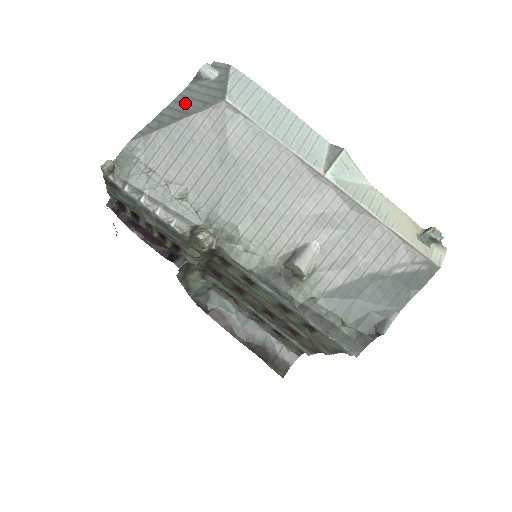
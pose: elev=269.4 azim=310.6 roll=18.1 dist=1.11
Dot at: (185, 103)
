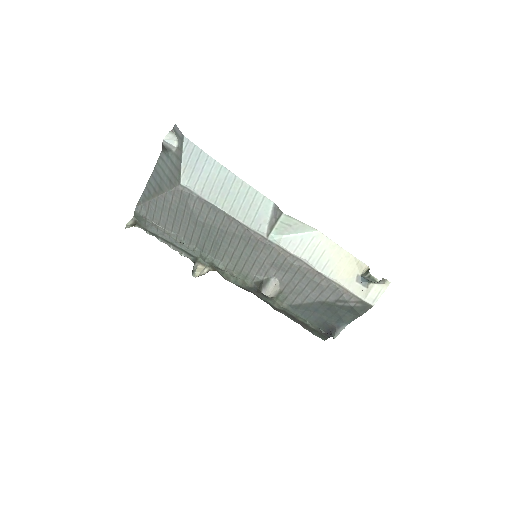
Dot at: (160, 176)
